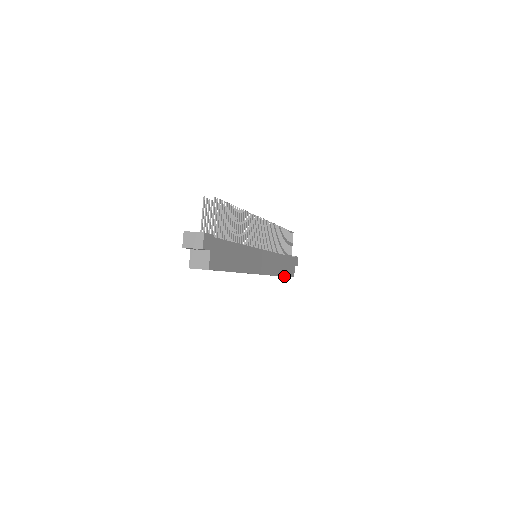
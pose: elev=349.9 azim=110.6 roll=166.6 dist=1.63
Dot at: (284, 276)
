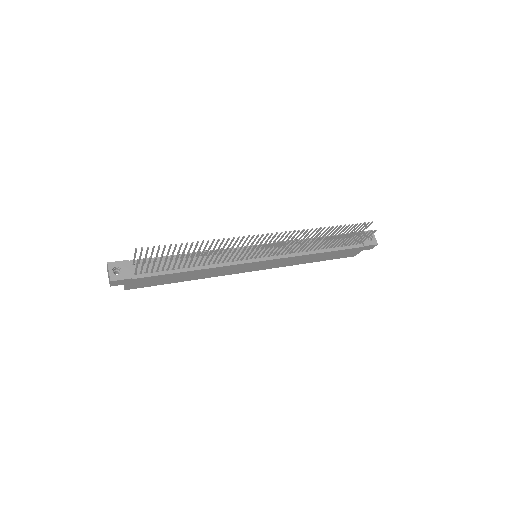
Dot at: occluded
